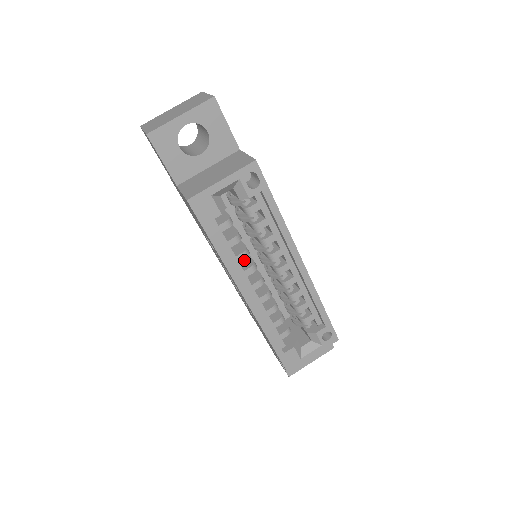
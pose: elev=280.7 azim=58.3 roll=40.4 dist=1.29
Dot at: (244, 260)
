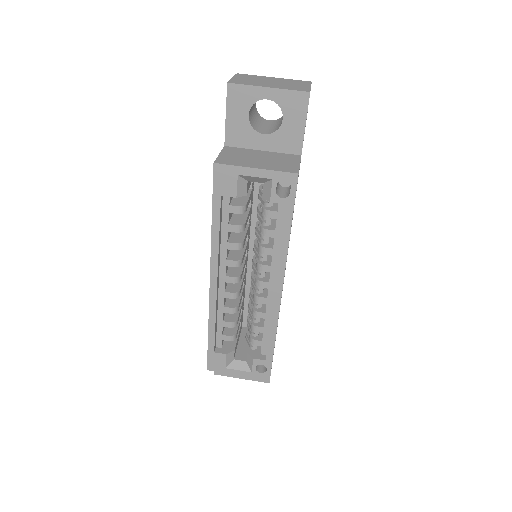
Dot at: (237, 251)
